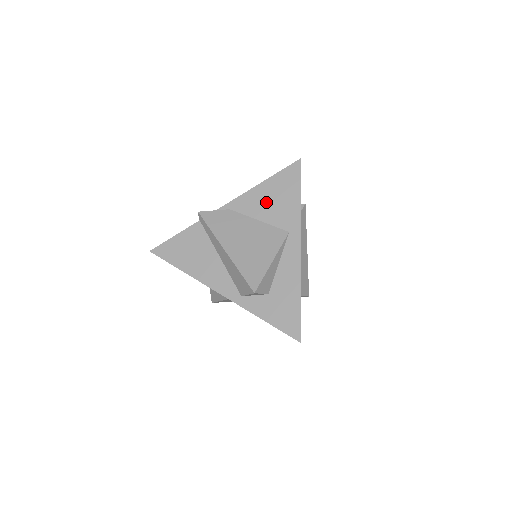
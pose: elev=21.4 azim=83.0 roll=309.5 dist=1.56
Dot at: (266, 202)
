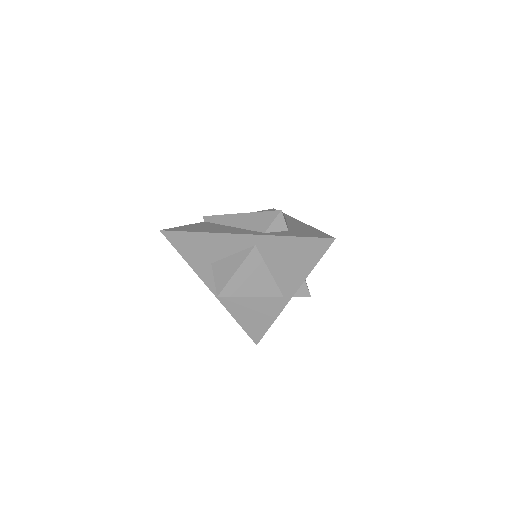
Dot at: occluded
